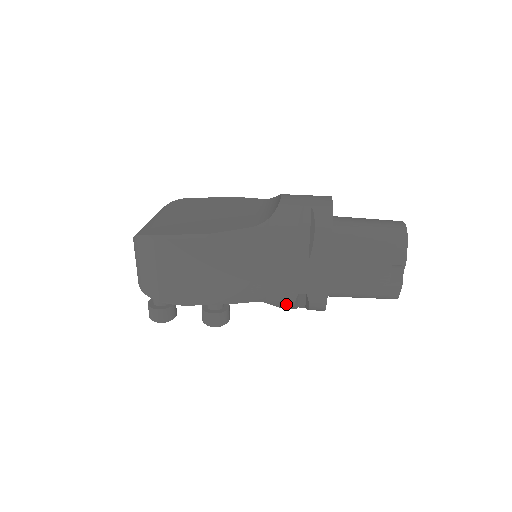
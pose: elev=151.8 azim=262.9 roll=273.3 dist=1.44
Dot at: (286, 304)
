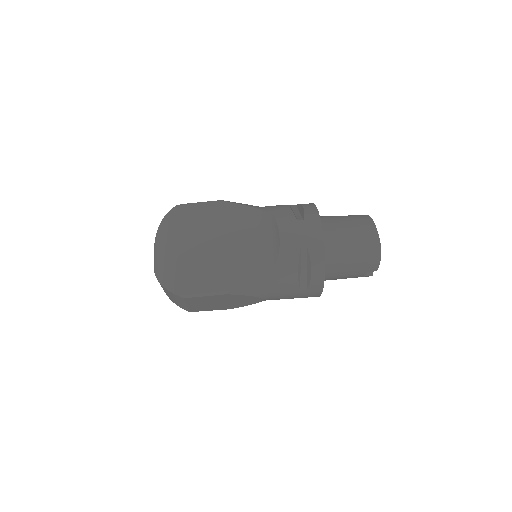
Dot at: occluded
